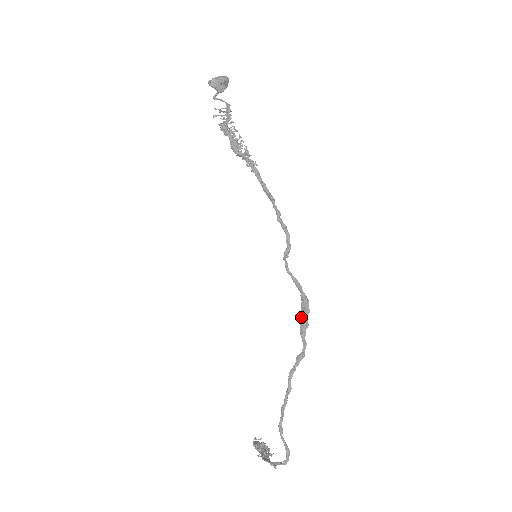
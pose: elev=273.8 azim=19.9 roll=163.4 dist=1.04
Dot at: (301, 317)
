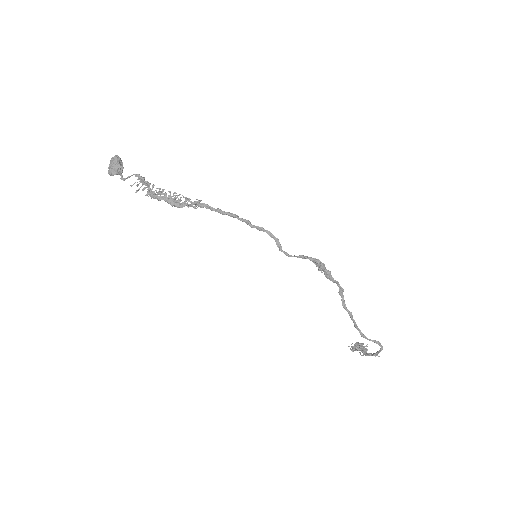
Dot at: (322, 272)
